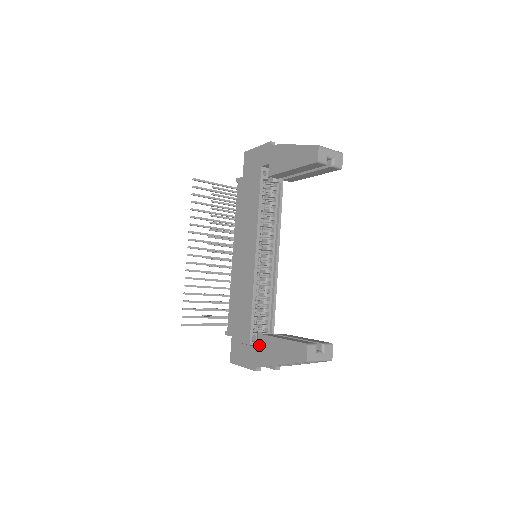
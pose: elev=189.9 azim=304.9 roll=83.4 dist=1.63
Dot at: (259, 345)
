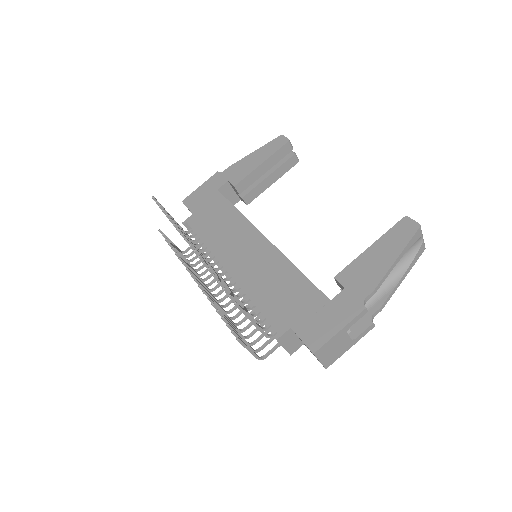
Dot at: (346, 283)
